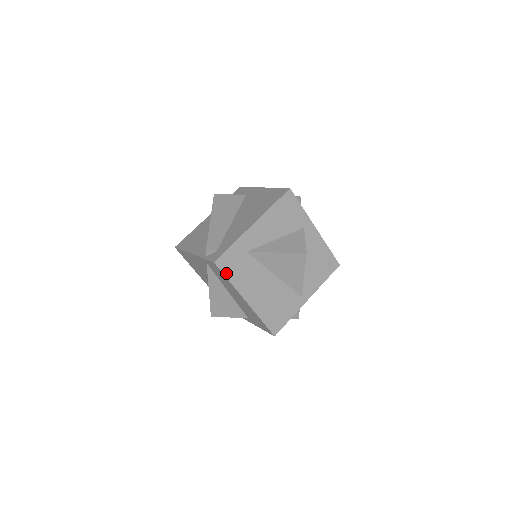
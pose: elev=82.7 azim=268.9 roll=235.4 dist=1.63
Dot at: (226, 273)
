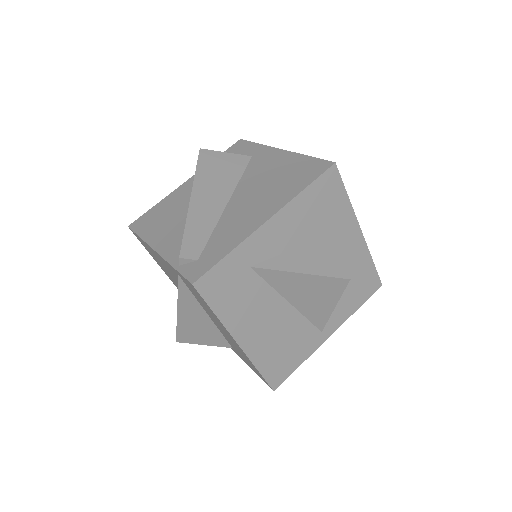
Dot at: (211, 301)
